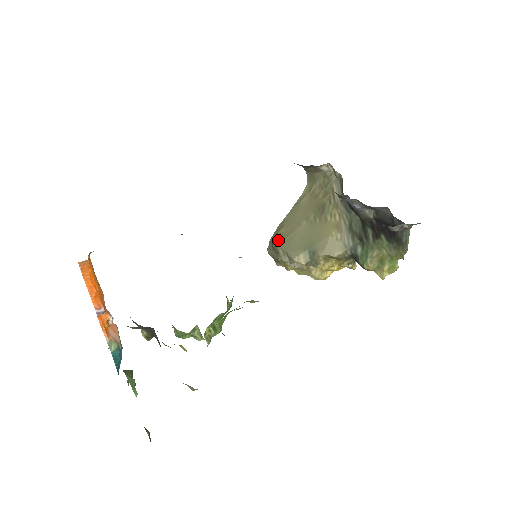
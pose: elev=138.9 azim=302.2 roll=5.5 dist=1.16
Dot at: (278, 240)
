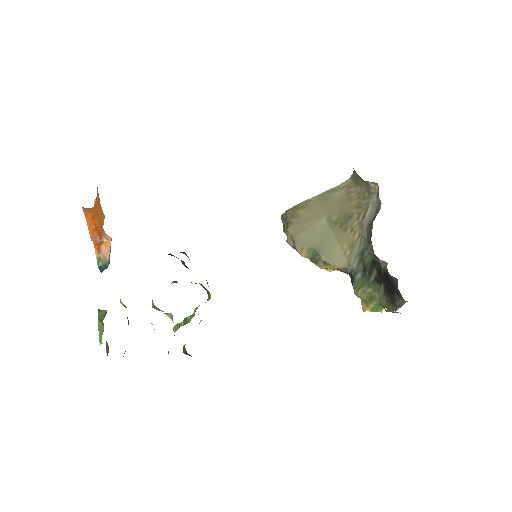
Dot at: (293, 220)
